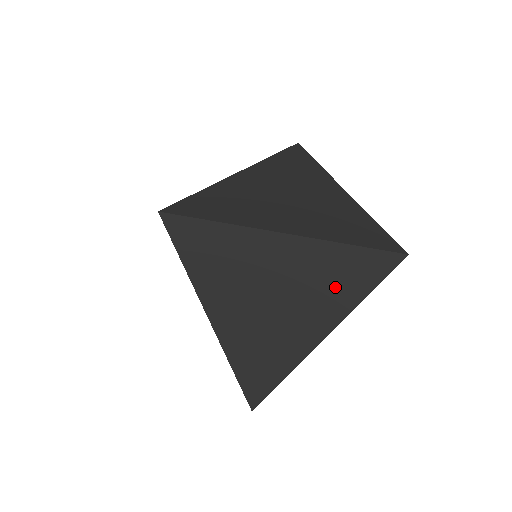
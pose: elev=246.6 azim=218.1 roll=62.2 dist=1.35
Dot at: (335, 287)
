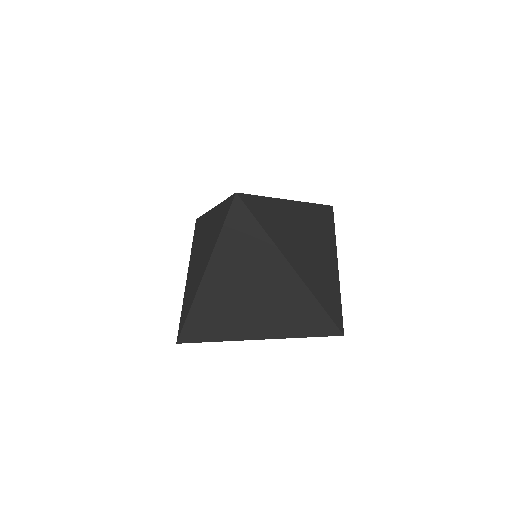
Dot at: (291, 319)
